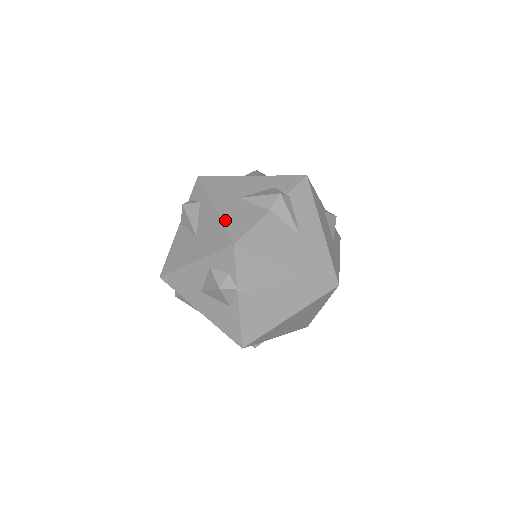
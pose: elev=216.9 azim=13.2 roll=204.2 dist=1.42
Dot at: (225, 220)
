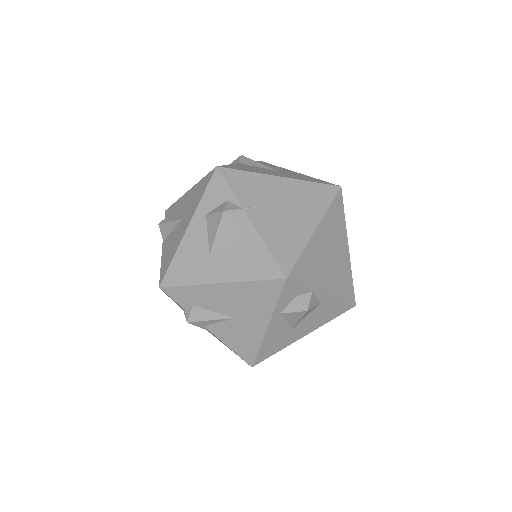
Dot at: occluded
